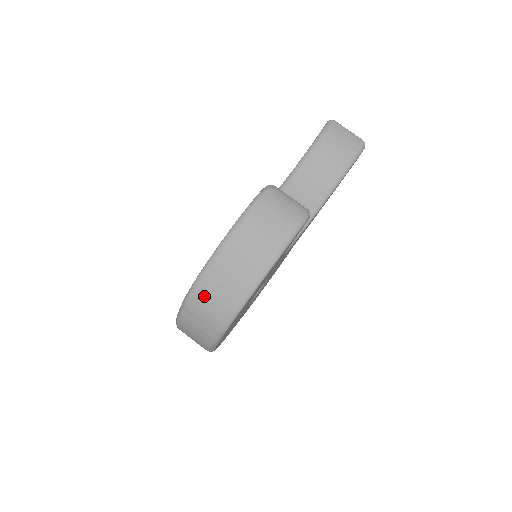
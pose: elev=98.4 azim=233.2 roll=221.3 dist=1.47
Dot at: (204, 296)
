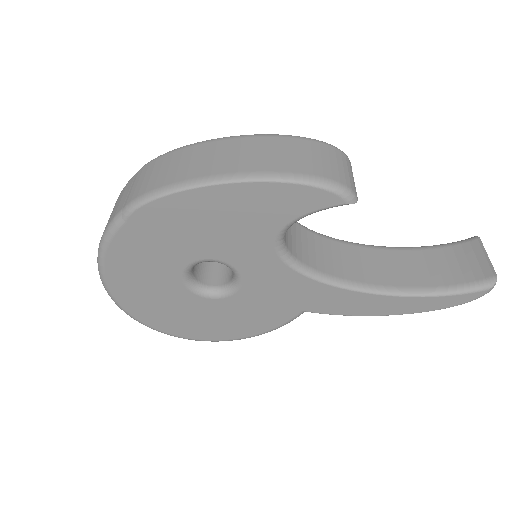
Dot at: (165, 162)
